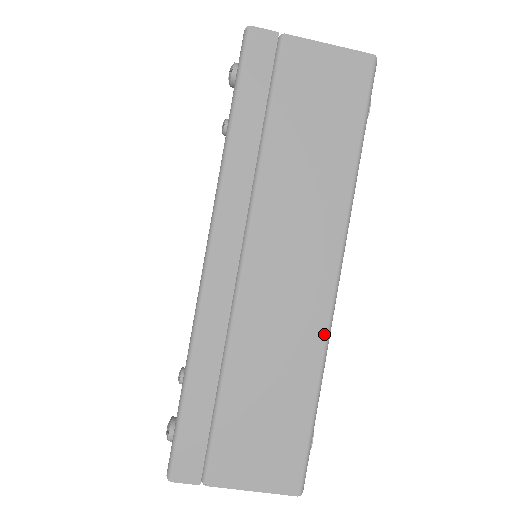
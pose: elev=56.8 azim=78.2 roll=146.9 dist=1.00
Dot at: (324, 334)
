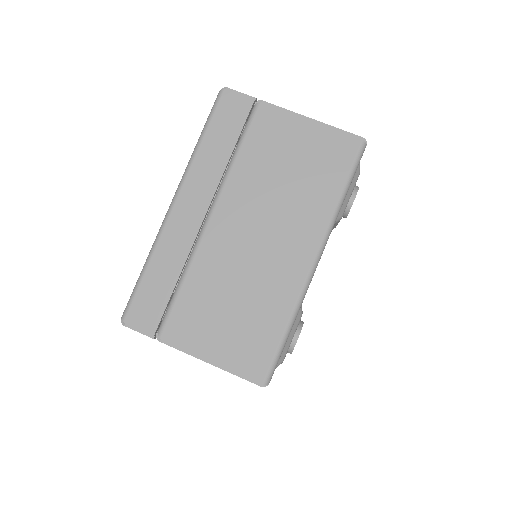
Dot at: occluded
